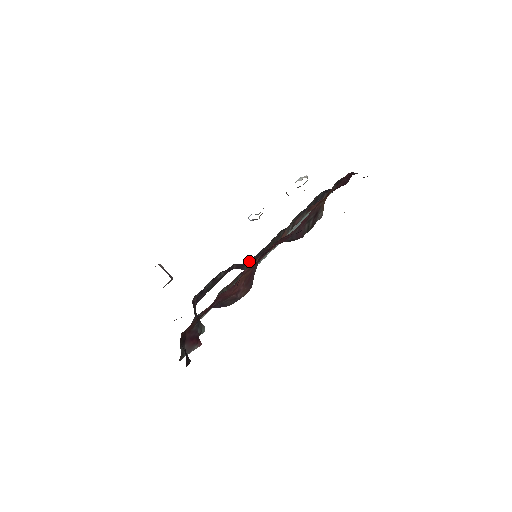
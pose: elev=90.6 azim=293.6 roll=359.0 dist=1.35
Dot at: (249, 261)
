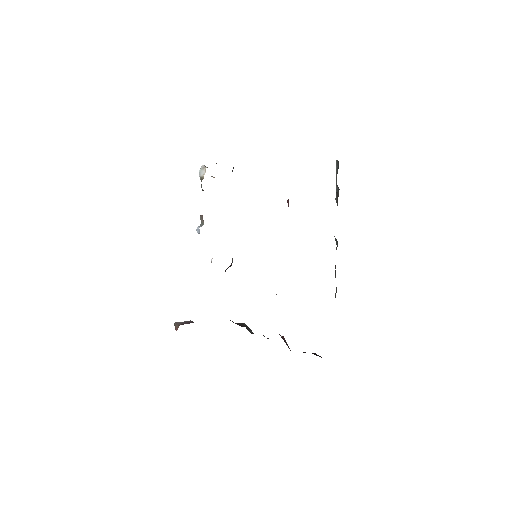
Dot at: (232, 259)
